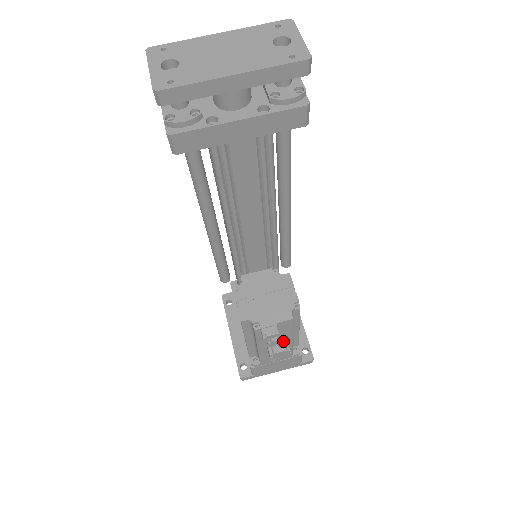
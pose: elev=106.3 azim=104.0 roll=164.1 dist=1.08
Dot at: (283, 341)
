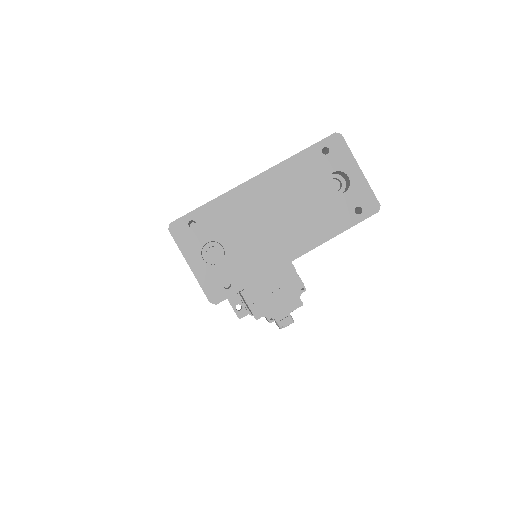
Dot at: occluded
